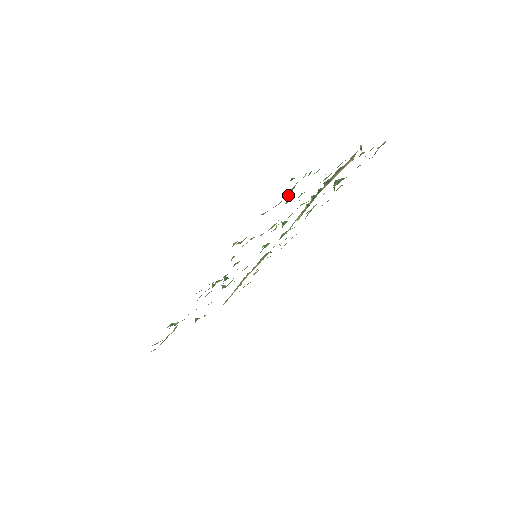
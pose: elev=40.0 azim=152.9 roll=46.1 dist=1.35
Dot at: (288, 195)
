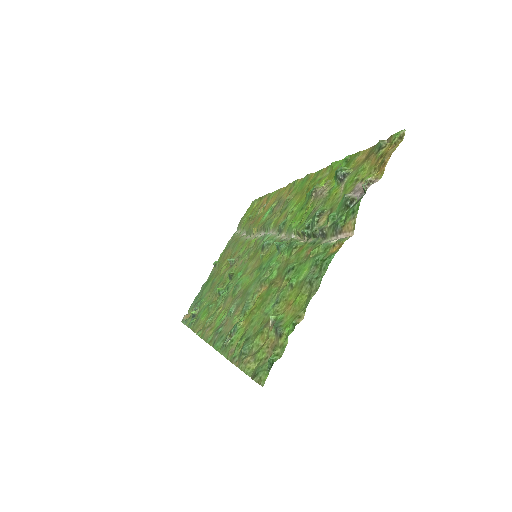
Dot at: (272, 319)
